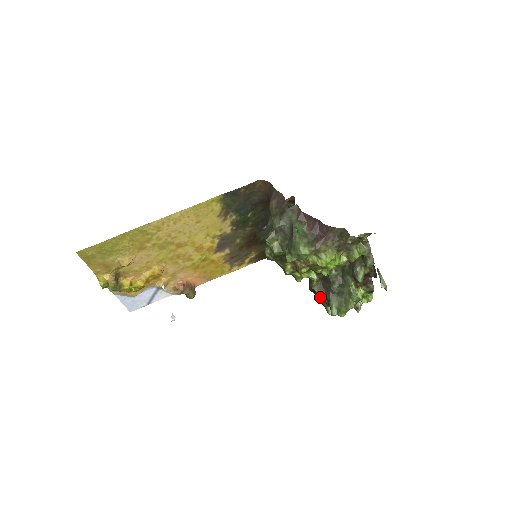
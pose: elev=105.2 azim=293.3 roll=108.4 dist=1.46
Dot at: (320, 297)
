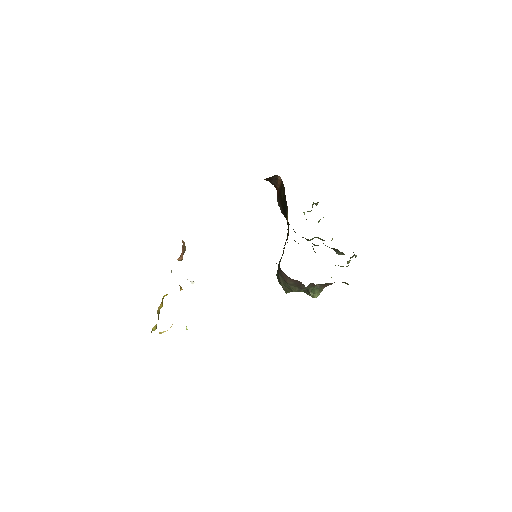
Dot at: occluded
